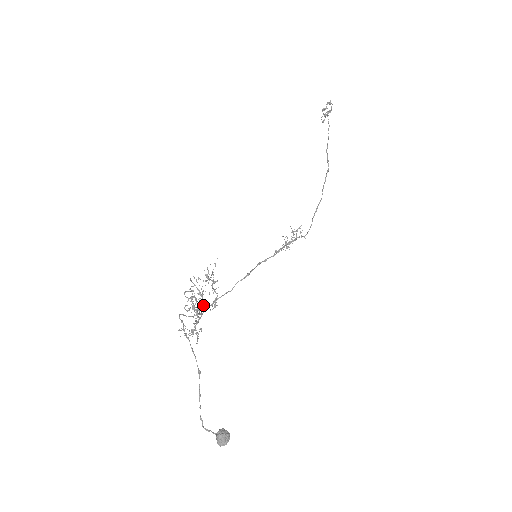
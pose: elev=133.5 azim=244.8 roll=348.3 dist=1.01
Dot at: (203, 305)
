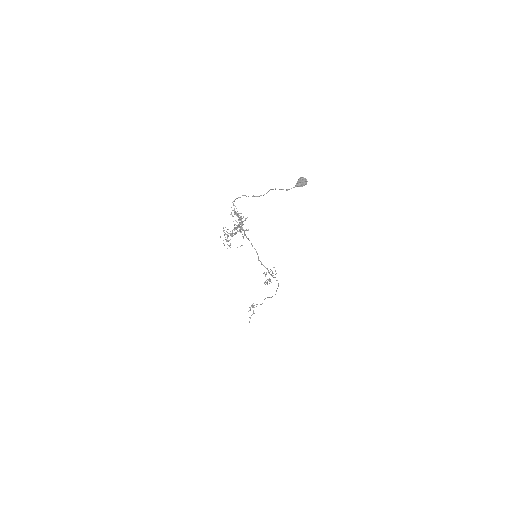
Dot at: (239, 226)
